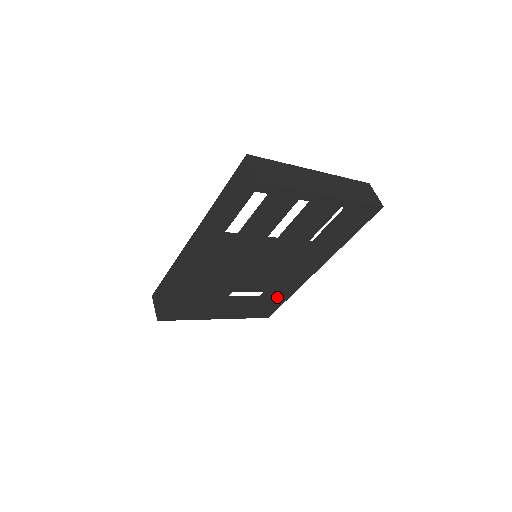
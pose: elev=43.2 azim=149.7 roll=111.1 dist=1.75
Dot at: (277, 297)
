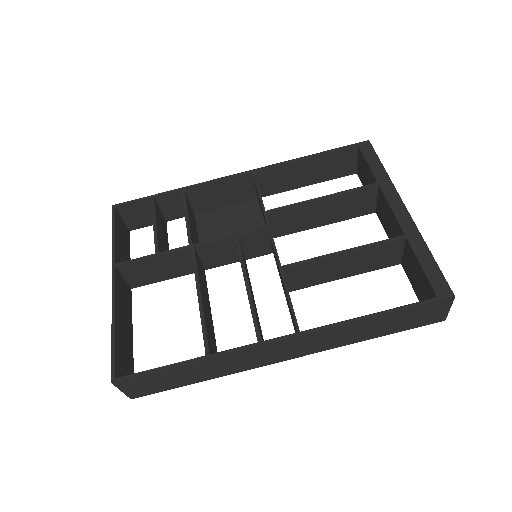
Dot at: occluded
